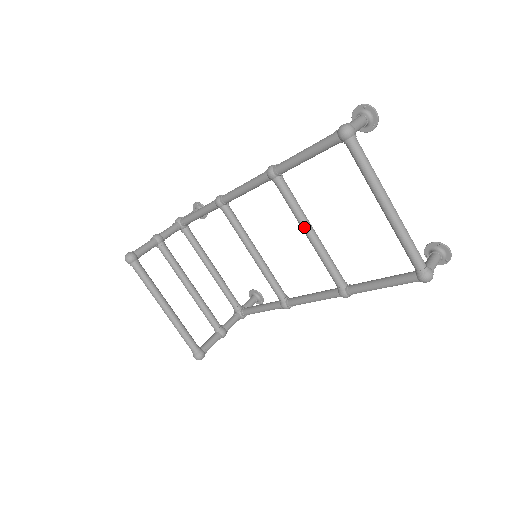
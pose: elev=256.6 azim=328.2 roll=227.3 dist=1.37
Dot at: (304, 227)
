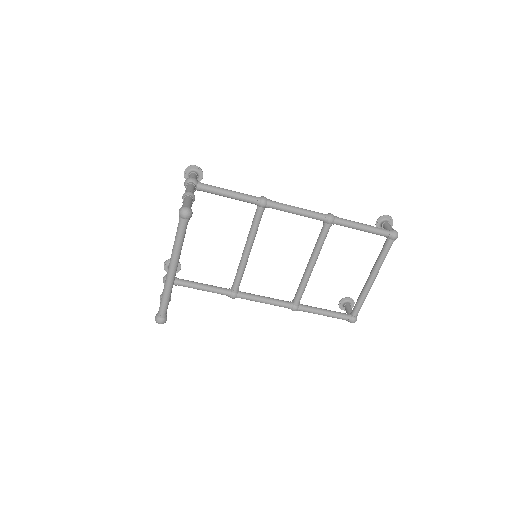
Dot at: (315, 261)
